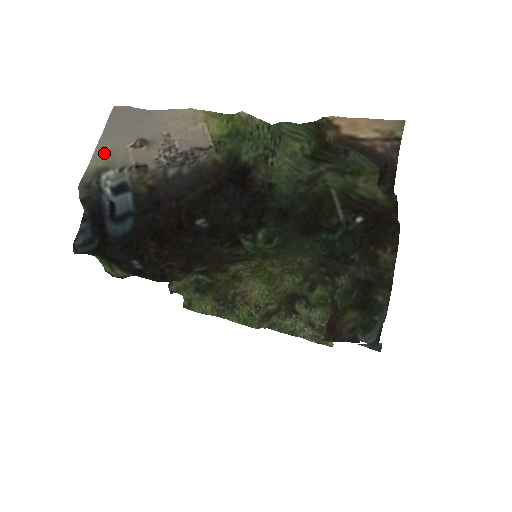
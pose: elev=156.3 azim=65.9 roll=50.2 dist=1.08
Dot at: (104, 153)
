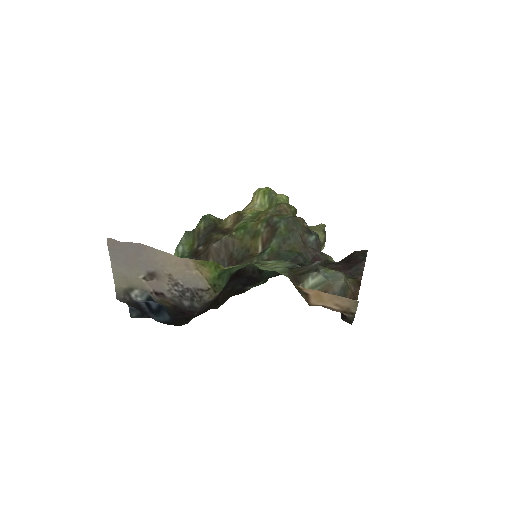
Dot at: (122, 279)
